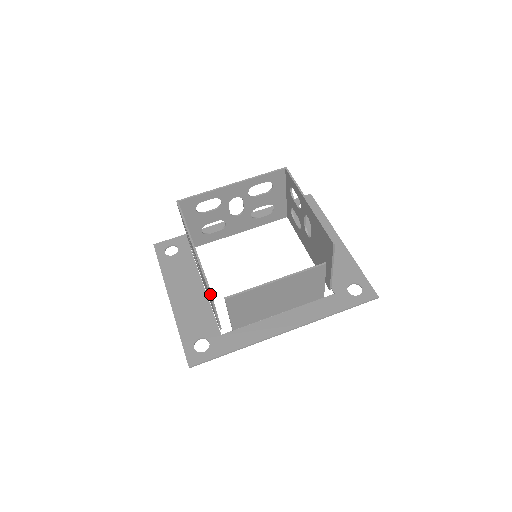
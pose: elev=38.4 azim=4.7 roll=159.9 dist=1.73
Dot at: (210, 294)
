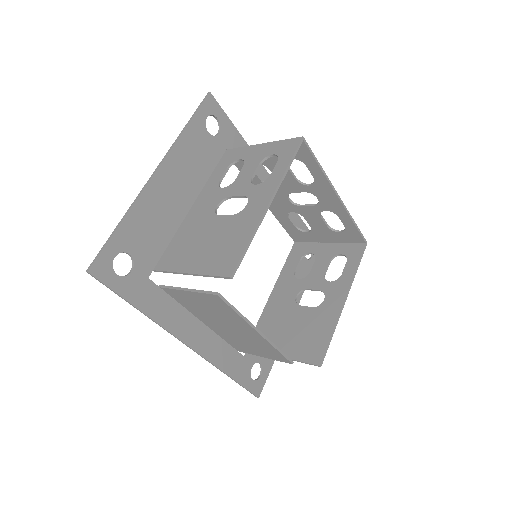
Dot at: (218, 276)
